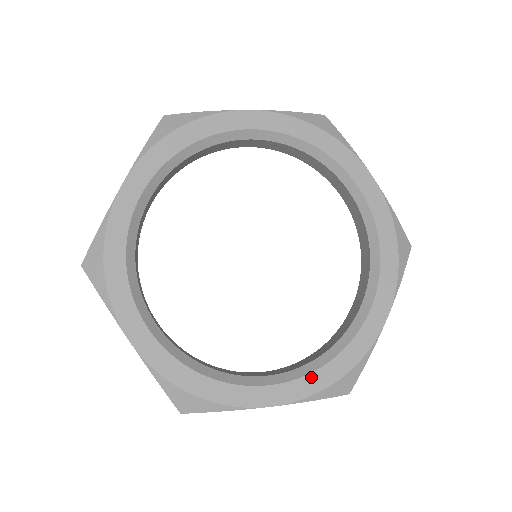
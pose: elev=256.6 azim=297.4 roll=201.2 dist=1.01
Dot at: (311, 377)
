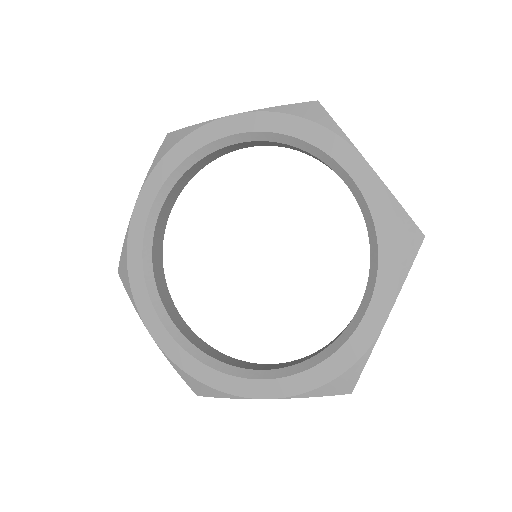
Dot at: (186, 355)
